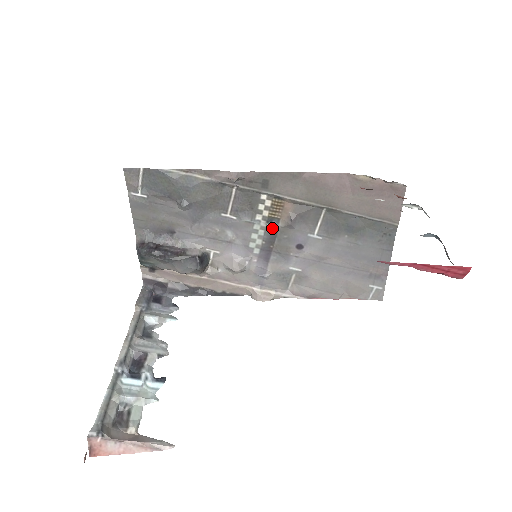
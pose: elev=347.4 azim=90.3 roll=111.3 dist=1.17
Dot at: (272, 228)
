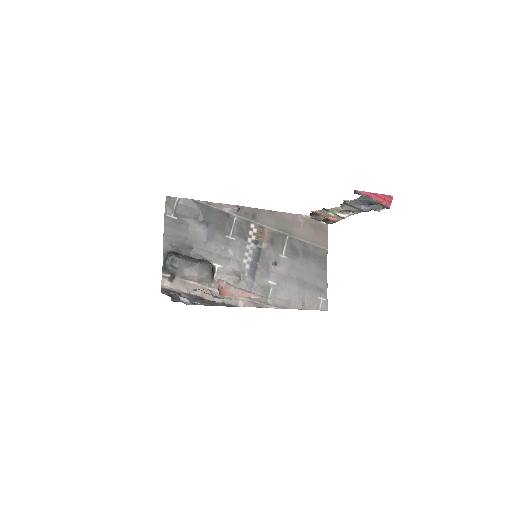
Dot at: (258, 248)
